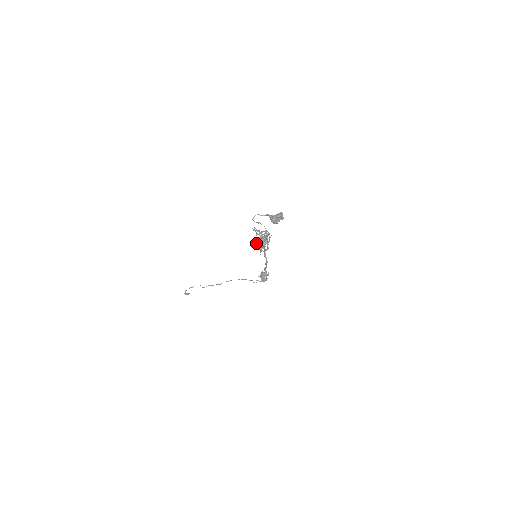
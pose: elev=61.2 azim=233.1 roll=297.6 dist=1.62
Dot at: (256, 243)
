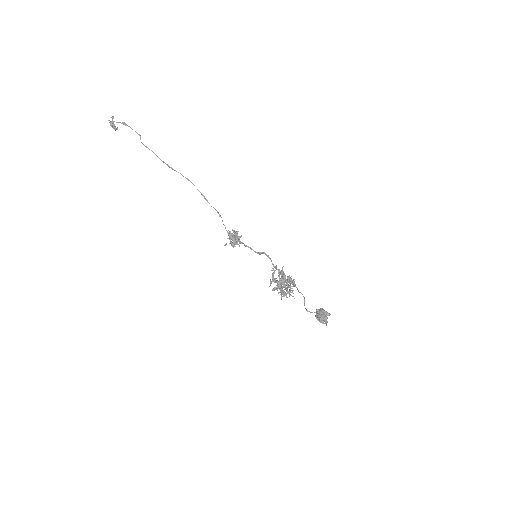
Dot at: occluded
